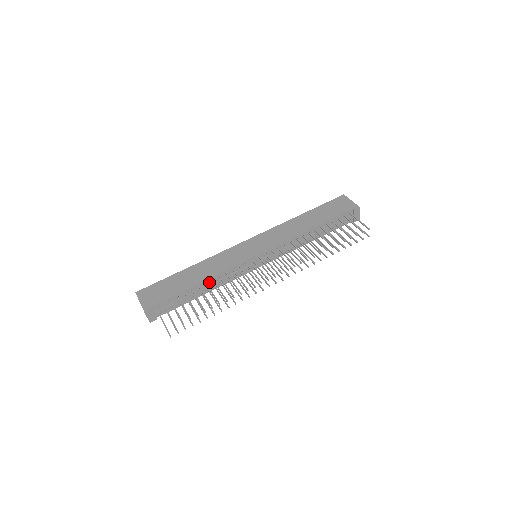
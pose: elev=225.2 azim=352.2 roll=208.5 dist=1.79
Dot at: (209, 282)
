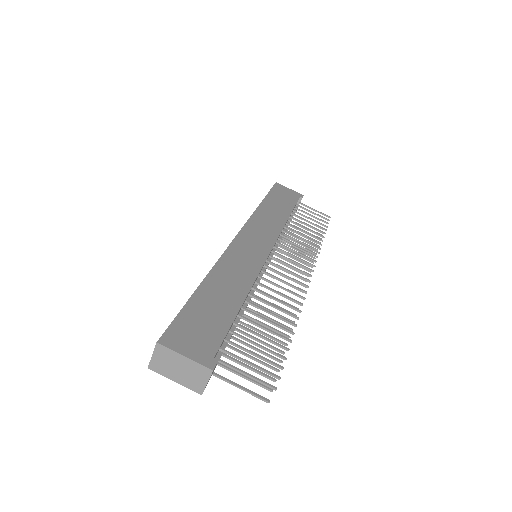
Dot at: occluded
